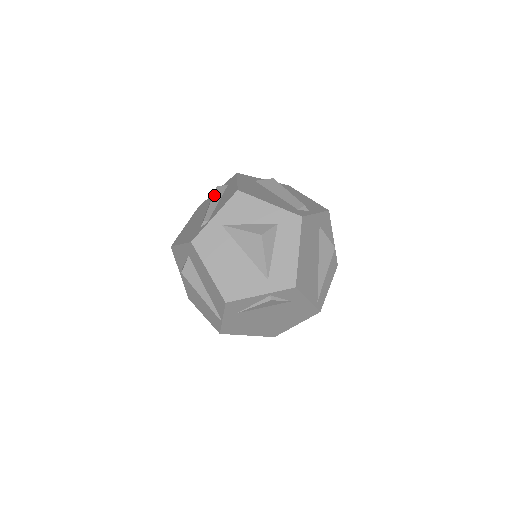
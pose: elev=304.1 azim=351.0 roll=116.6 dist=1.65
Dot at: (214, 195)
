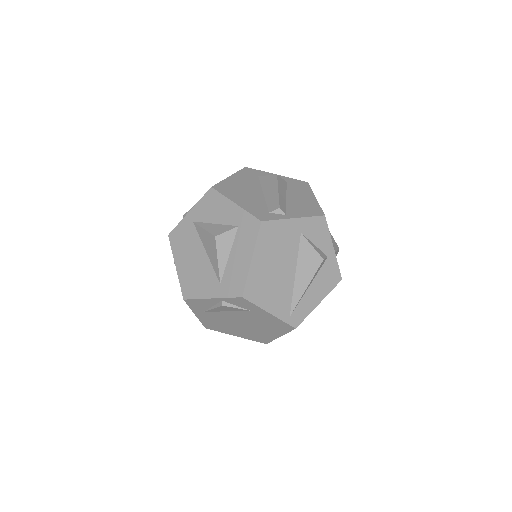
Dot at: occluded
